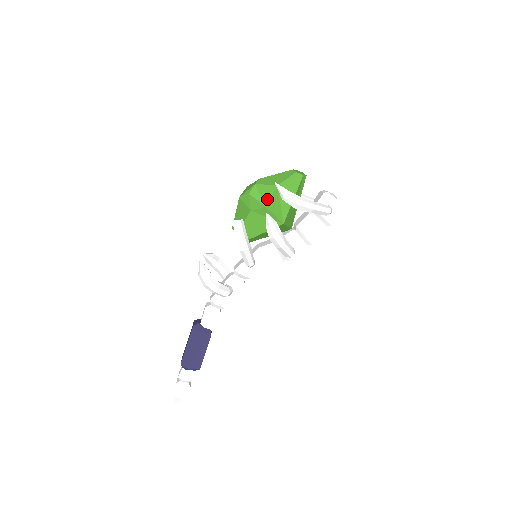
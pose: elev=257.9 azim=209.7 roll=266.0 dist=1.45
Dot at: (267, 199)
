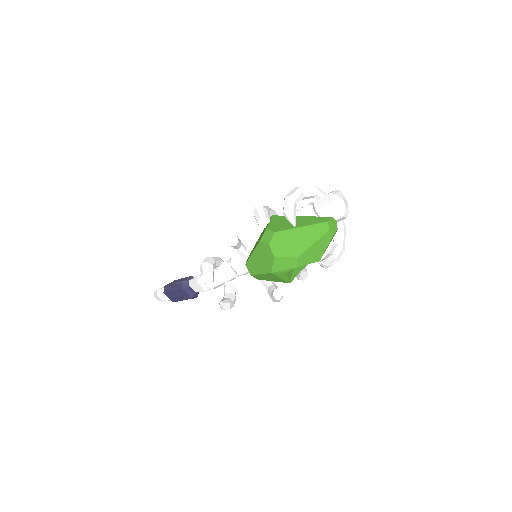
Dot at: occluded
